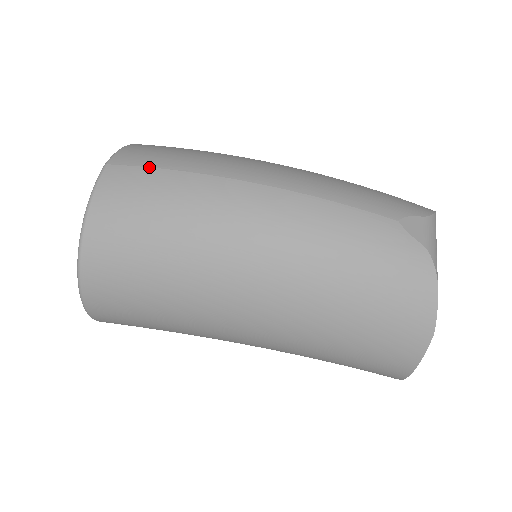
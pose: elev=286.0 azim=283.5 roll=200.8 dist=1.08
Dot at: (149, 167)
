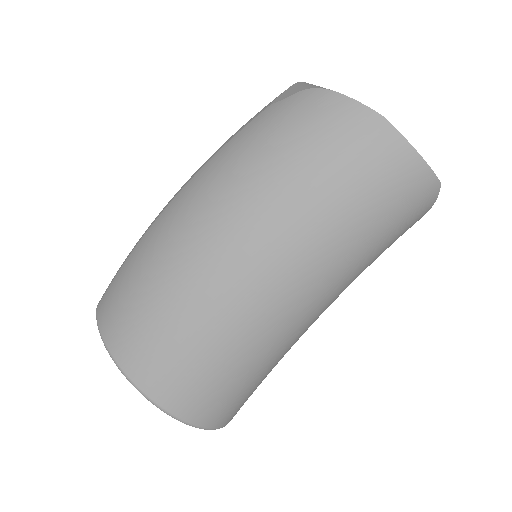
Dot at: (115, 276)
